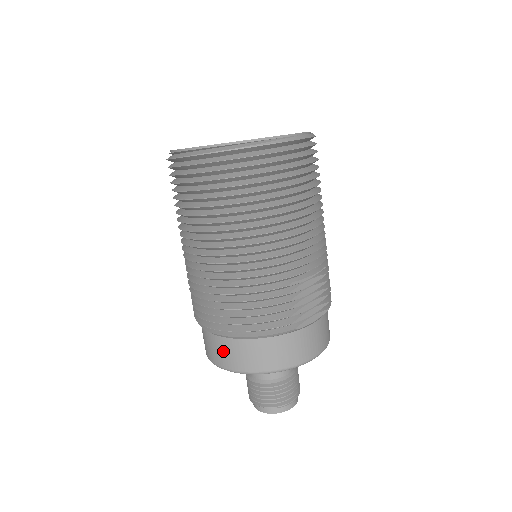
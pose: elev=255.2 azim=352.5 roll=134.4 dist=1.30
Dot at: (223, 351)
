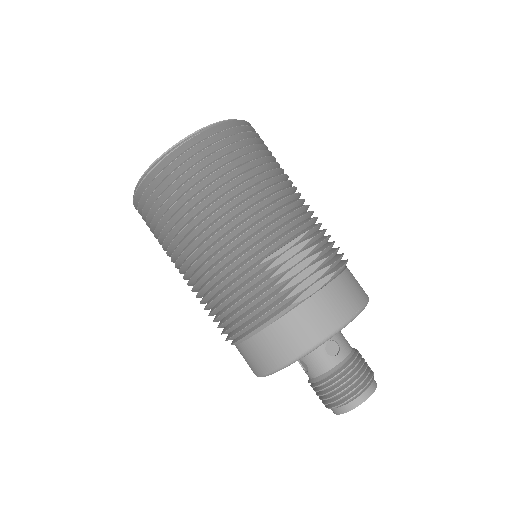
Dot at: (249, 358)
